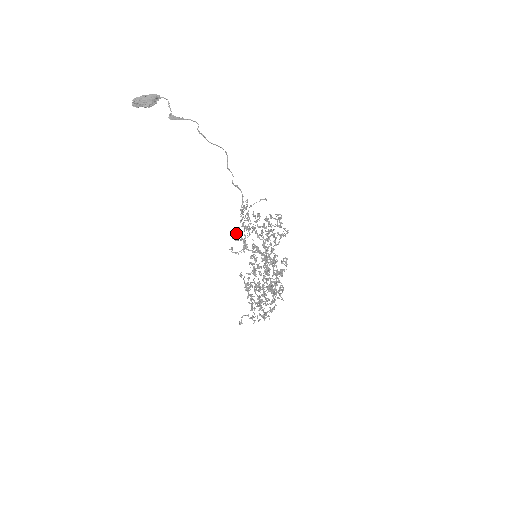
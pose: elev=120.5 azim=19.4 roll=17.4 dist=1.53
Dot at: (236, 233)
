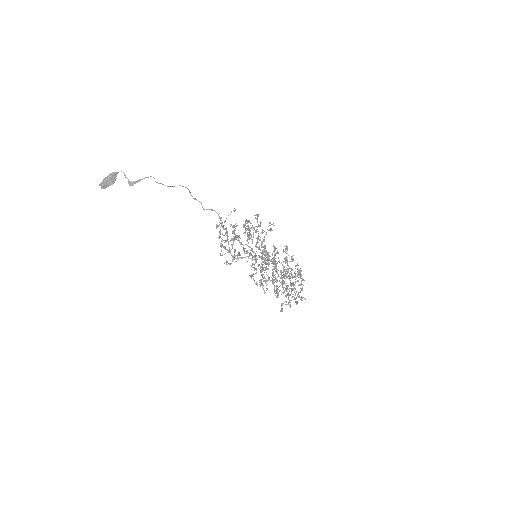
Dot at: occluded
